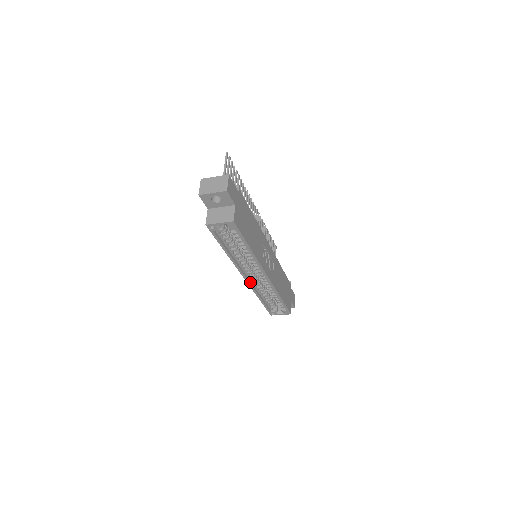
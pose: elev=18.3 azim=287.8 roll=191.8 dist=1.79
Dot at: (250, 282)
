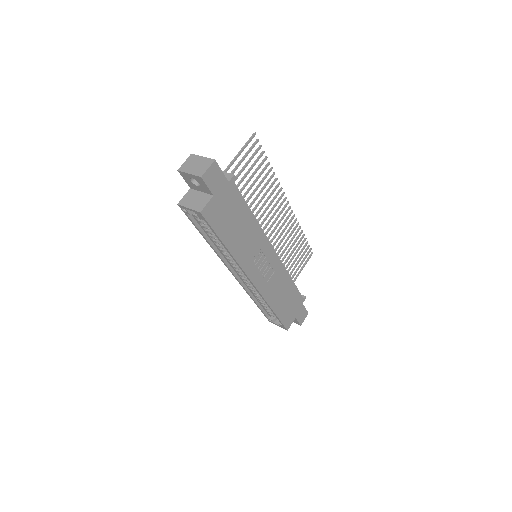
Dot at: (240, 280)
